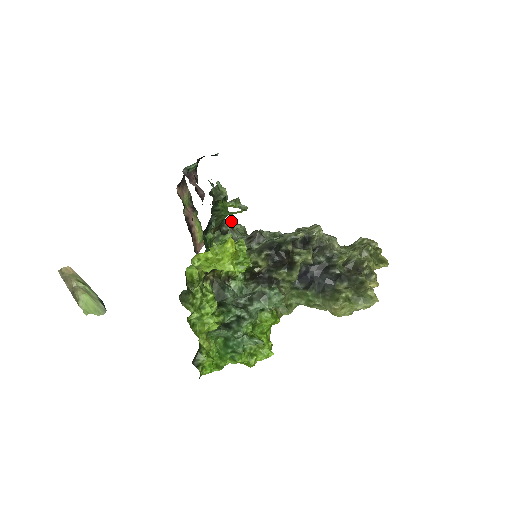
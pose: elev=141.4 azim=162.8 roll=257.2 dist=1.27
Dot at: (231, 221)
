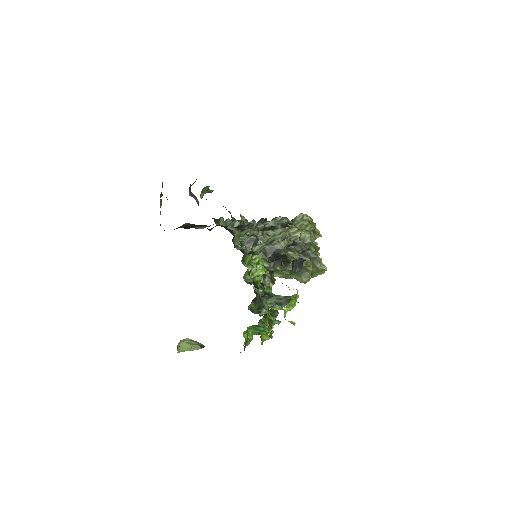
Dot at: (220, 220)
